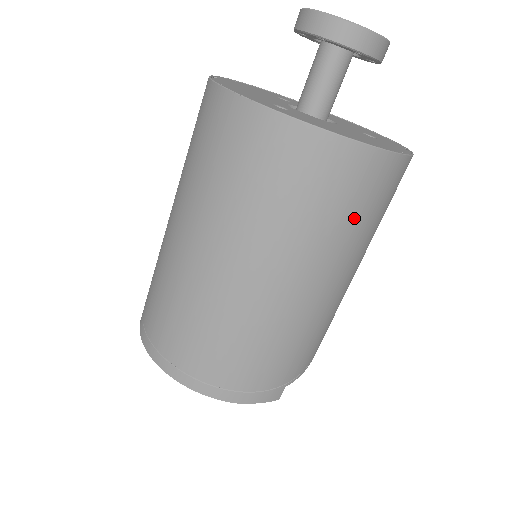
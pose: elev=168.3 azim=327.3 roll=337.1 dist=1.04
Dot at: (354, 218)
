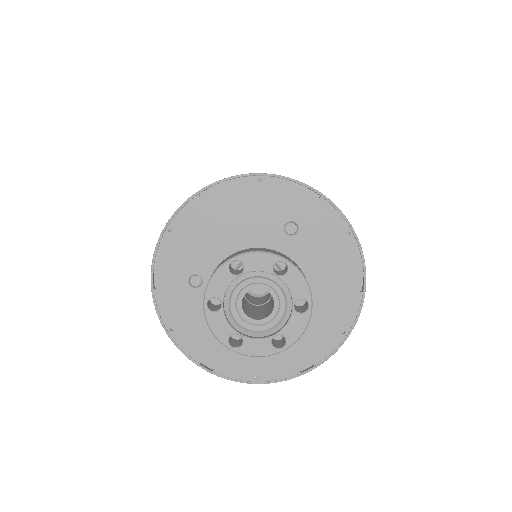
Dot at: occluded
